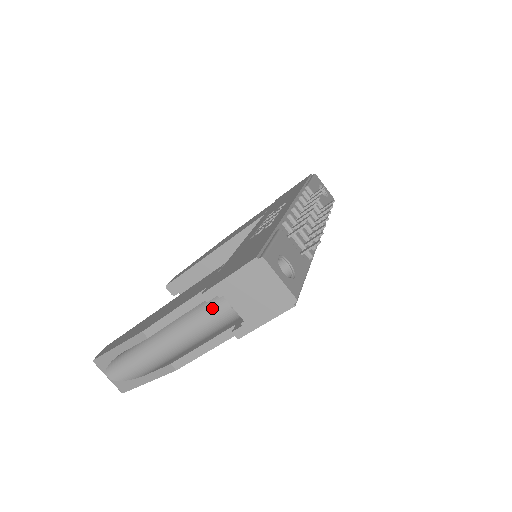
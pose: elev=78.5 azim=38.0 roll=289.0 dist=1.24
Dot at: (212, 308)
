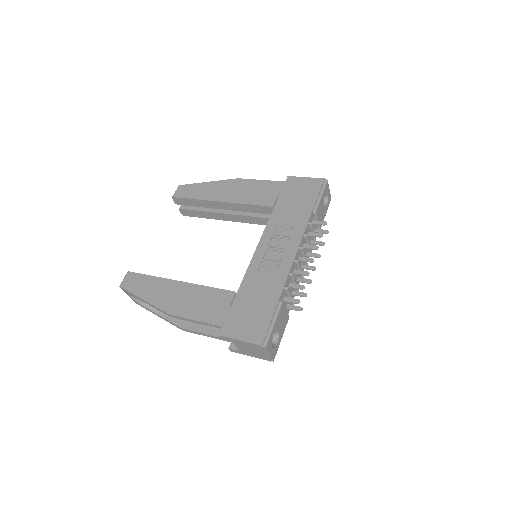
Dot at: occluded
